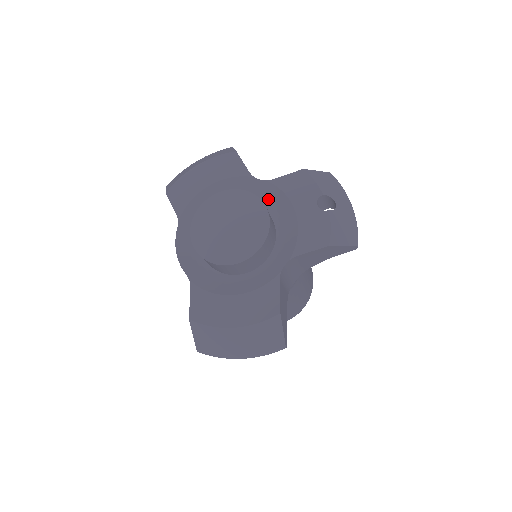
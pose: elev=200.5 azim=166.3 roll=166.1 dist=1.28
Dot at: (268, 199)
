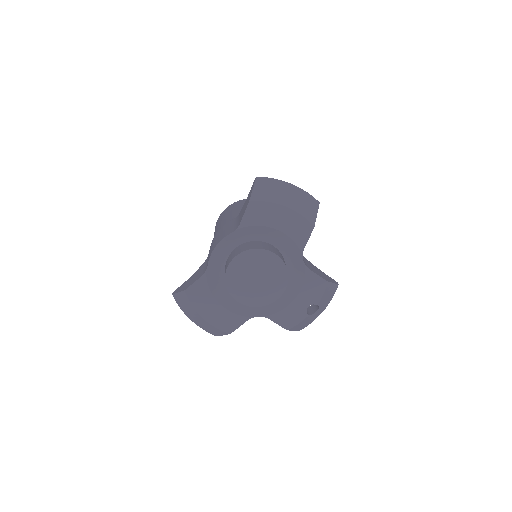
Dot at: (294, 271)
